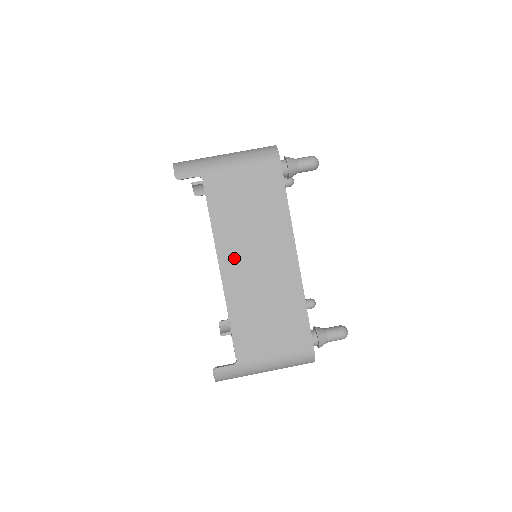
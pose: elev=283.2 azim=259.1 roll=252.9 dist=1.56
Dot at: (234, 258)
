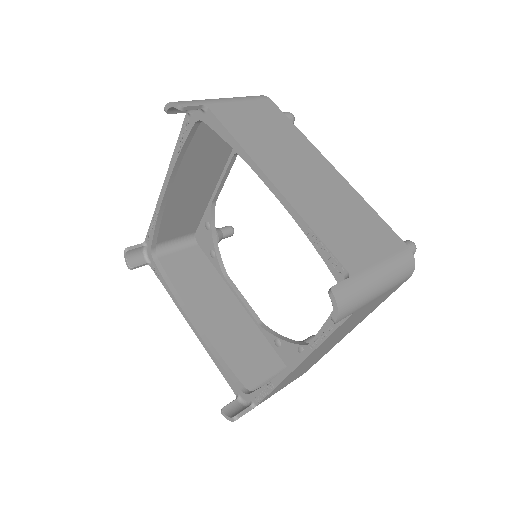
Dot at: (279, 170)
